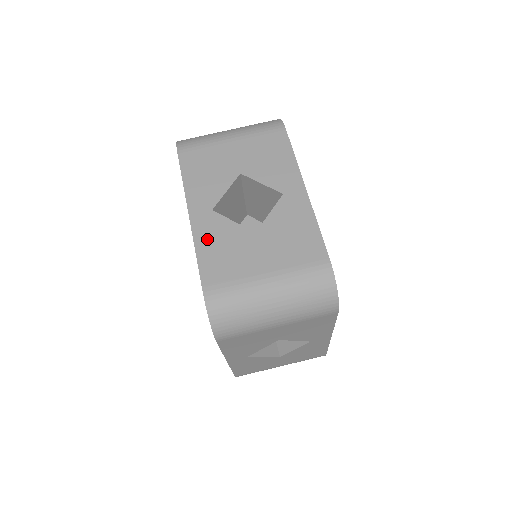
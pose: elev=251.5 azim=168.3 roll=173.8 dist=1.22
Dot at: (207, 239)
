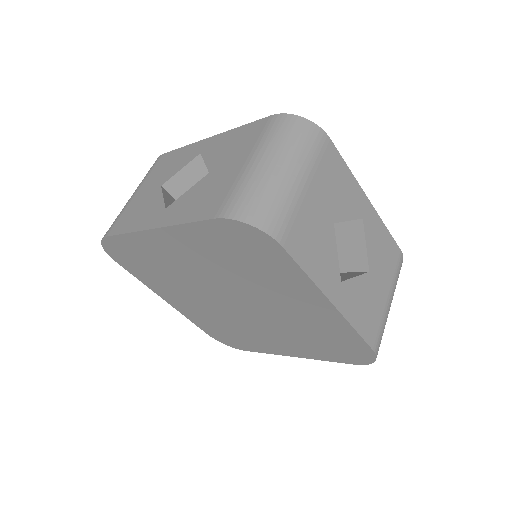
Dot at: (181, 213)
